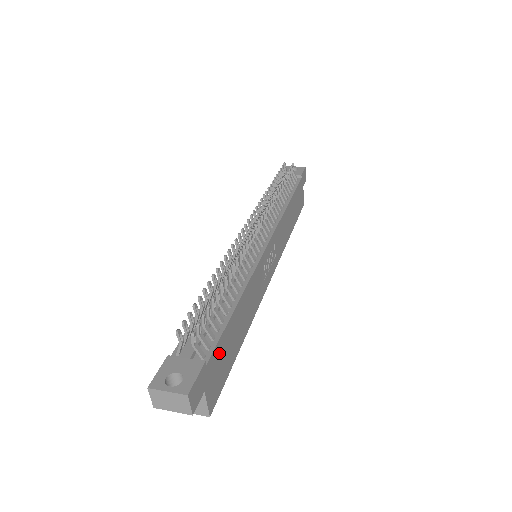
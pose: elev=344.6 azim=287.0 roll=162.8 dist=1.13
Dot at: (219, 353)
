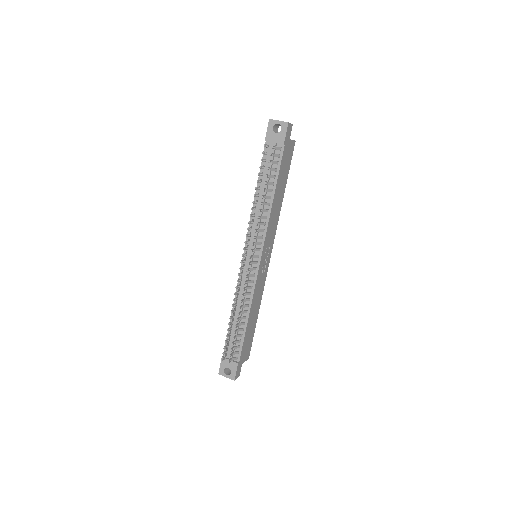
Dot at: (244, 347)
